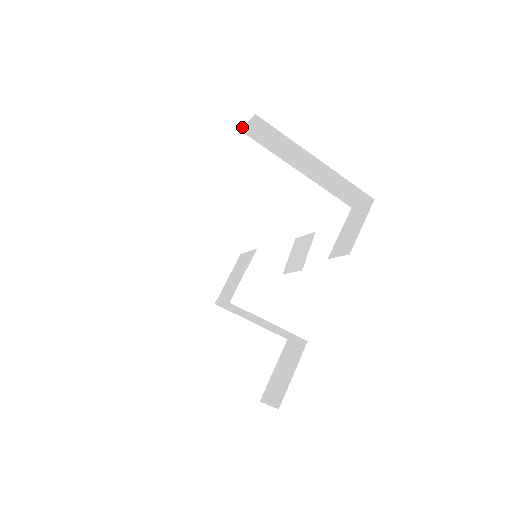
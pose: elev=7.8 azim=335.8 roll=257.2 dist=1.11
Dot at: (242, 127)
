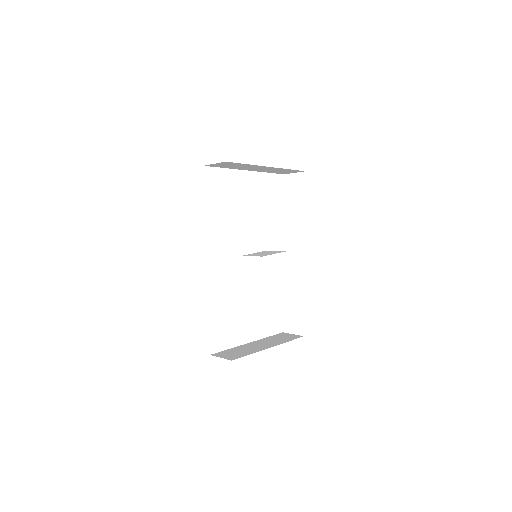
Dot at: (207, 165)
